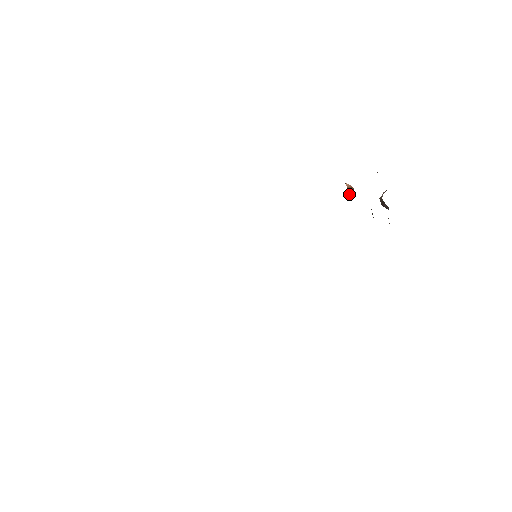
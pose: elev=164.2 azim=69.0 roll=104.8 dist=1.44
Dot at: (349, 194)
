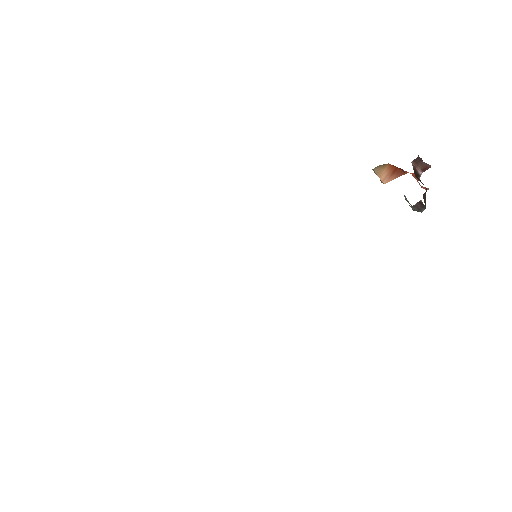
Dot at: occluded
